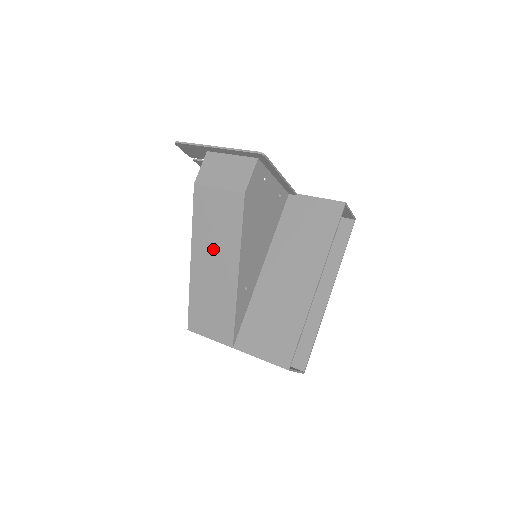
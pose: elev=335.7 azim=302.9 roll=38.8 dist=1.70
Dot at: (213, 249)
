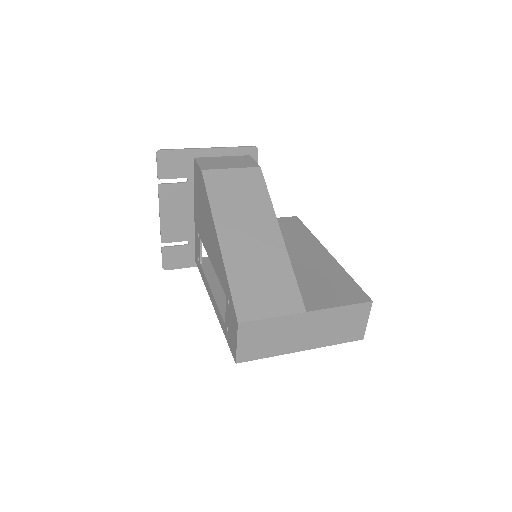
Dot at: (244, 219)
